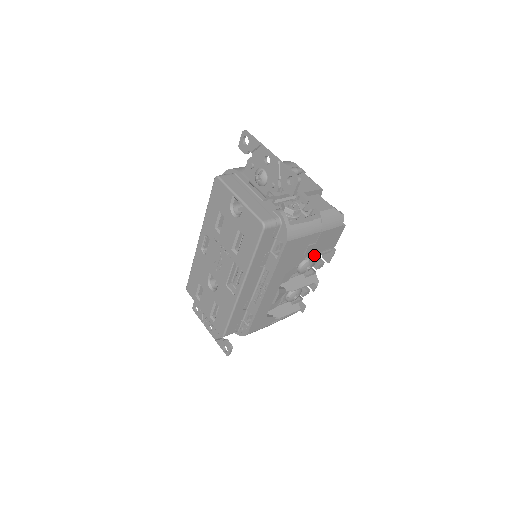
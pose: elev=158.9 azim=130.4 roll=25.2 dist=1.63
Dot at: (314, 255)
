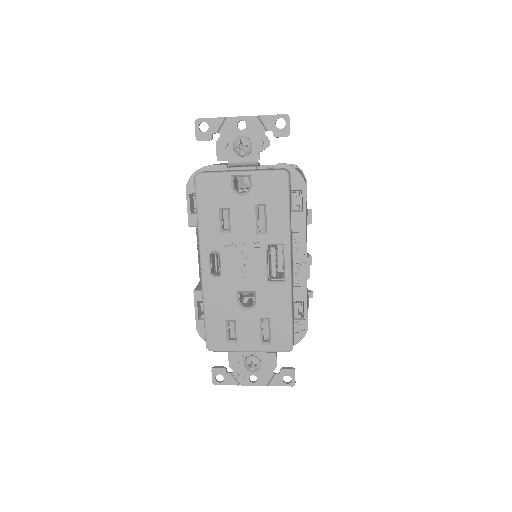
Dot at: (307, 213)
